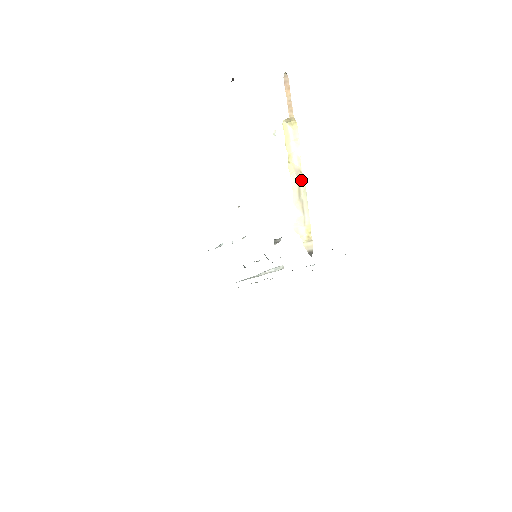
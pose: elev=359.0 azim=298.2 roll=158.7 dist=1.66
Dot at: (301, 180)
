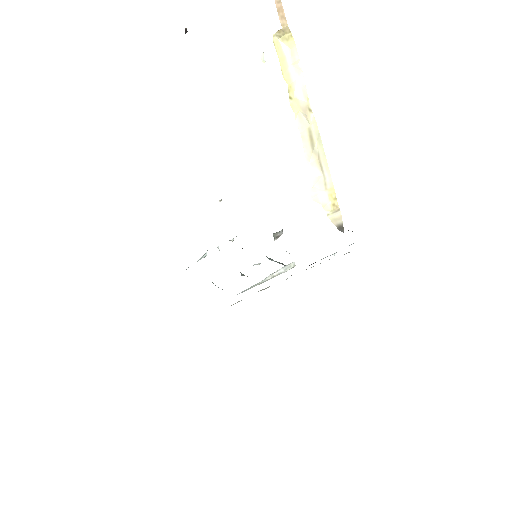
Dot at: (311, 122)
